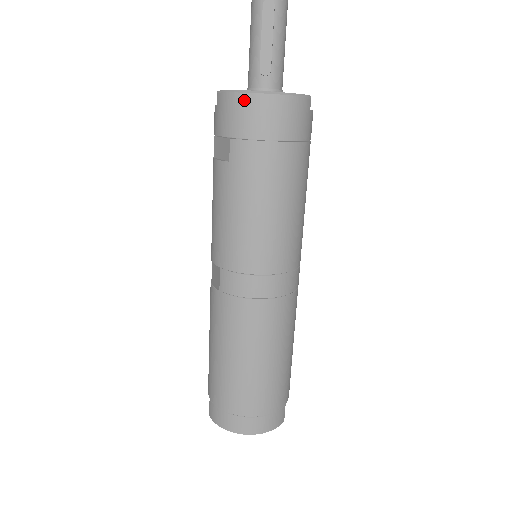
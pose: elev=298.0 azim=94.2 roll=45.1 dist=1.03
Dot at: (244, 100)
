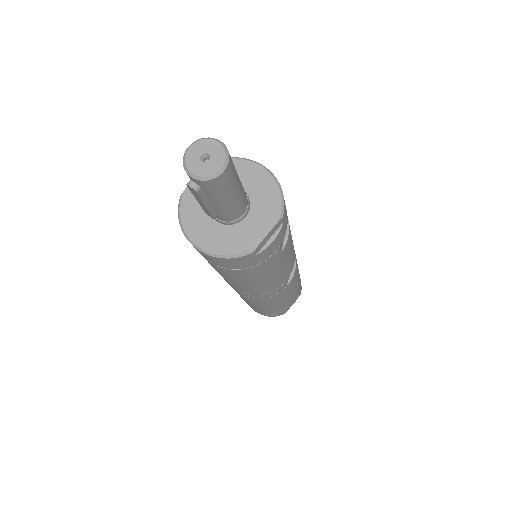
Dot at: (186, 237)
